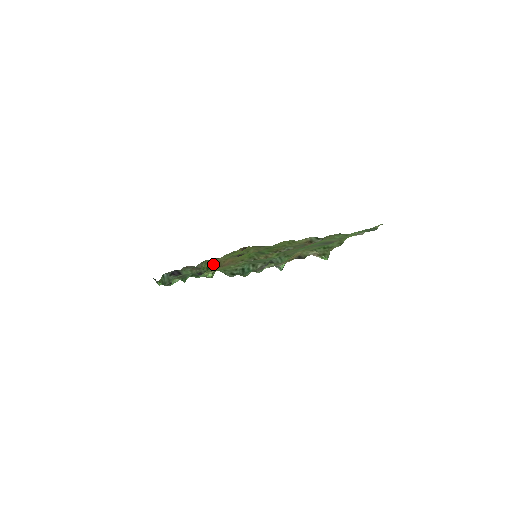
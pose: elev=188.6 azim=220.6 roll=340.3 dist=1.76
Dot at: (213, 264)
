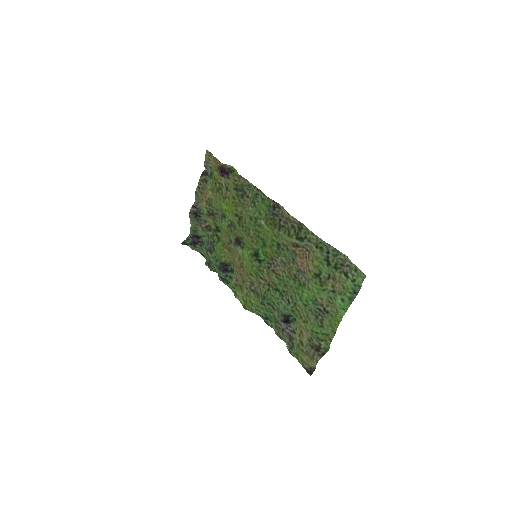
Dot at: (227, 263)
